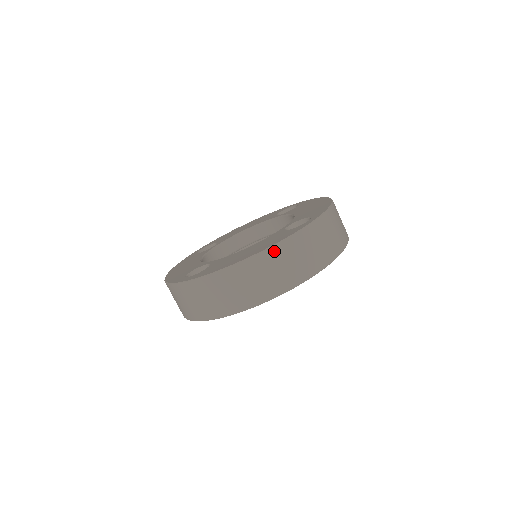
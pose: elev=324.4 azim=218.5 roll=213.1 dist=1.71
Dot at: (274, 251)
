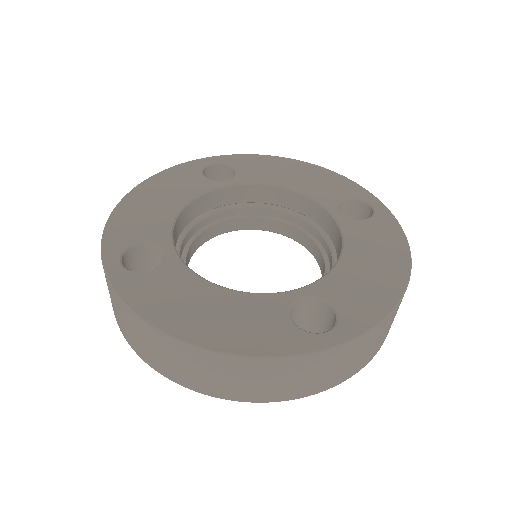
Dot at: (230, 360)
